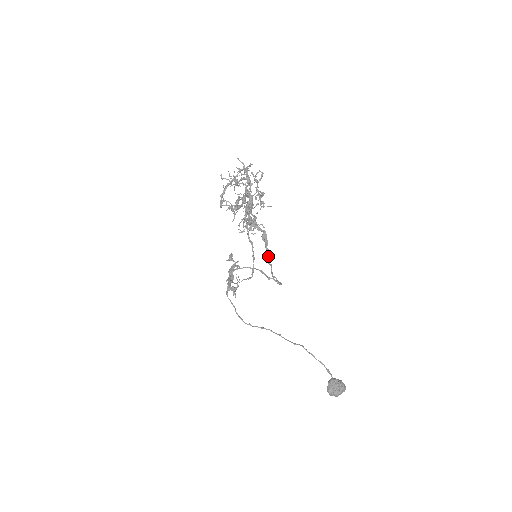
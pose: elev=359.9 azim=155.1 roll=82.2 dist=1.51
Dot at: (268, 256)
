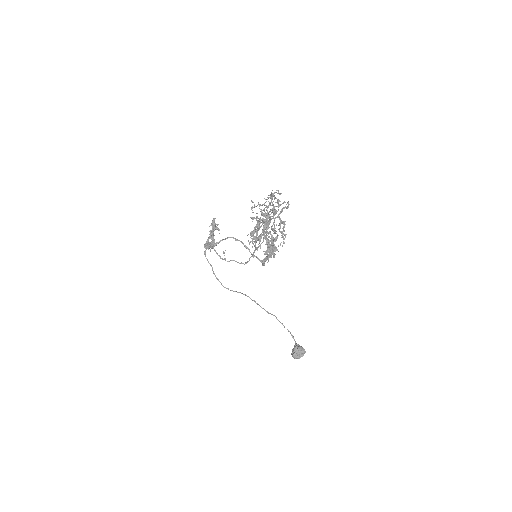
Dot at: (267, 258)
